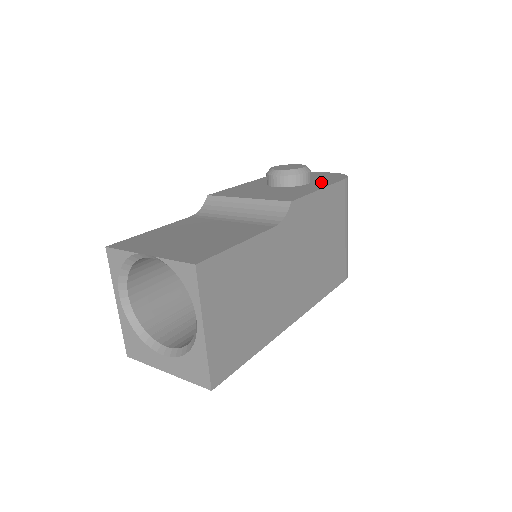
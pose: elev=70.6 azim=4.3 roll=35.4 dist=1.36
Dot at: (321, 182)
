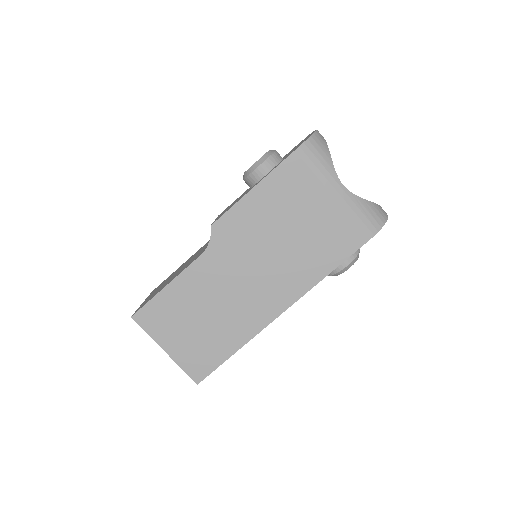
Dot at: occluded
